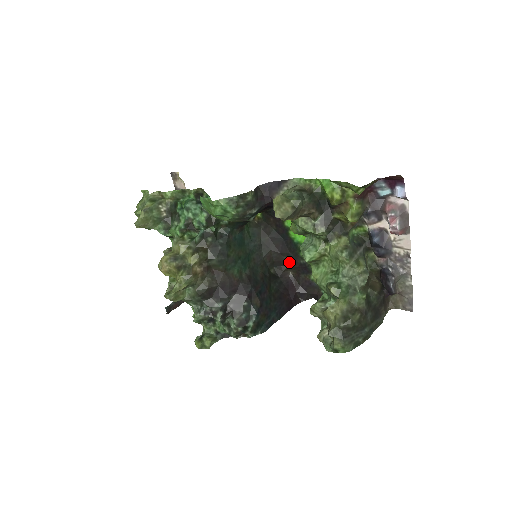
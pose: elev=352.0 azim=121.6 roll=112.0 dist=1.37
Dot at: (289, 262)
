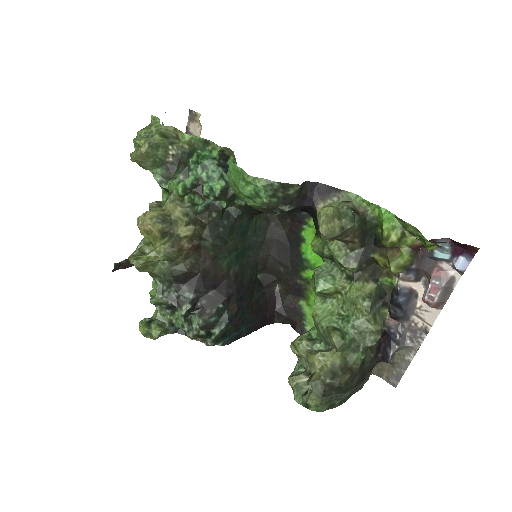
Dot at: (283, 275)
